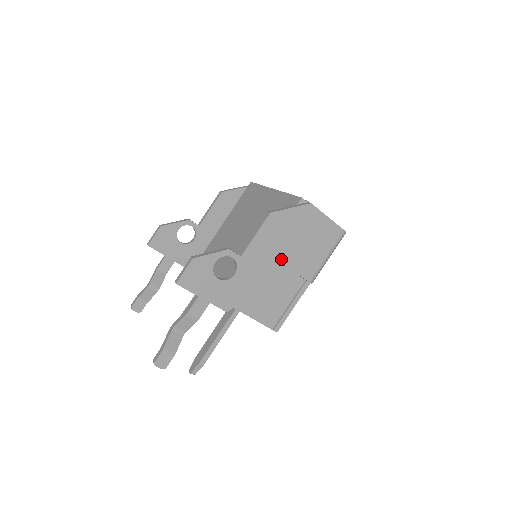
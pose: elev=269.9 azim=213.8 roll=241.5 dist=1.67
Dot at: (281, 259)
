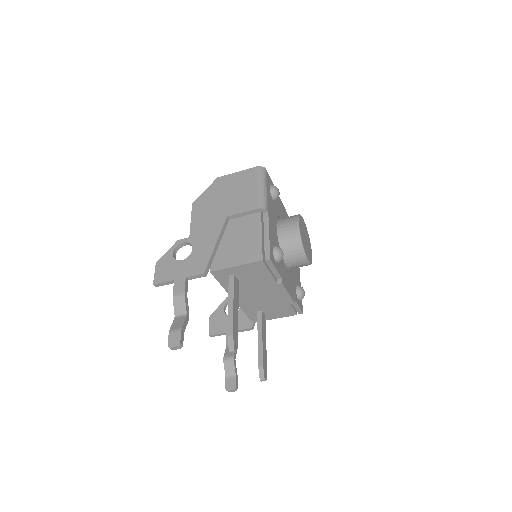
Dot at: (221, 216)
